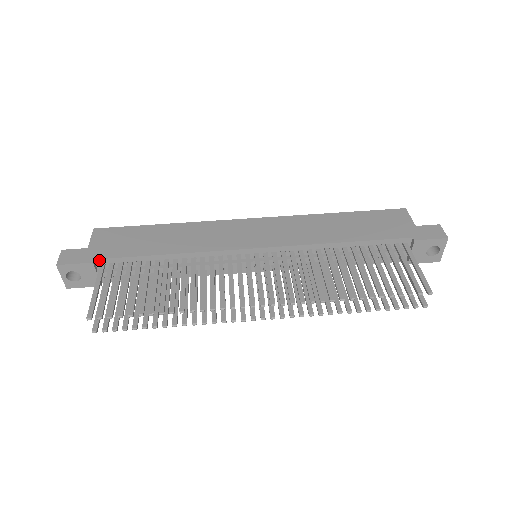
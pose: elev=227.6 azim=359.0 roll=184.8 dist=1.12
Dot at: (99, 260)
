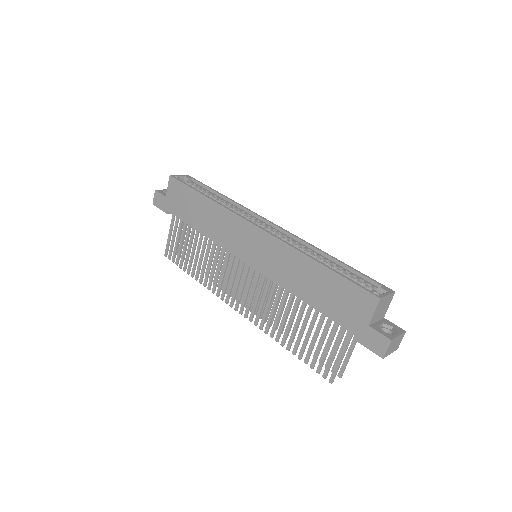
Dot at: (170, 212)
